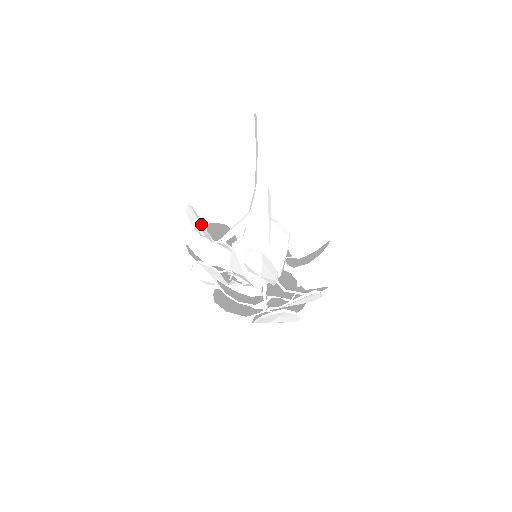
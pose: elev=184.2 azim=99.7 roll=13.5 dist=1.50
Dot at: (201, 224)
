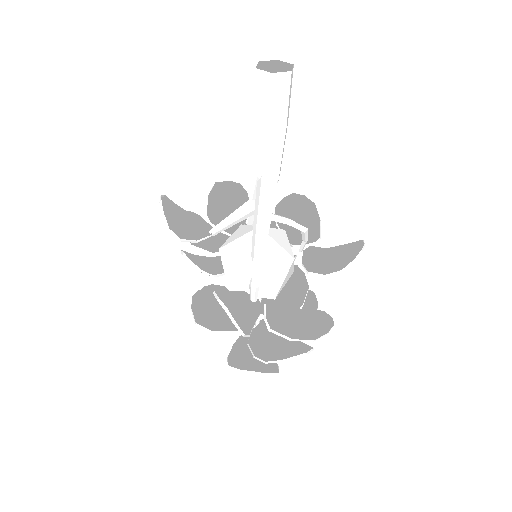
Dot at: (176, 225)
